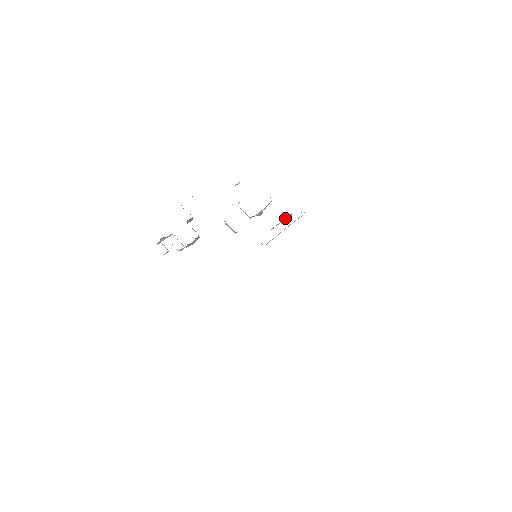
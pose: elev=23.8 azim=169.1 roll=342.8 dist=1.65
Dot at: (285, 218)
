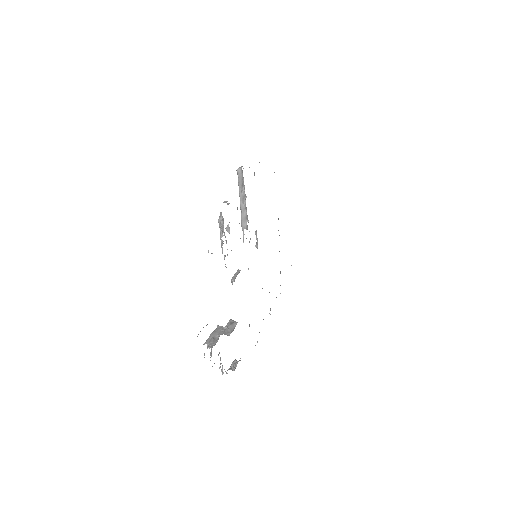
Dot at: (241, 196)
